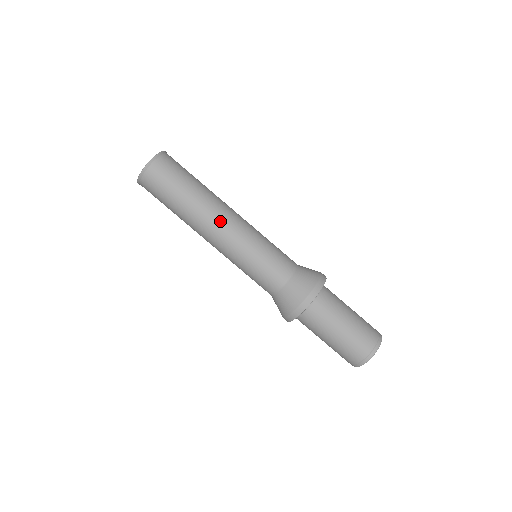
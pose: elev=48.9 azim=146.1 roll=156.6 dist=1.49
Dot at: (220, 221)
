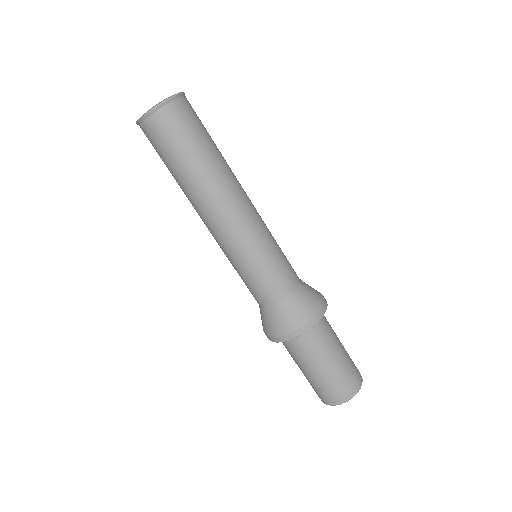
Dot at: (235, 203)
